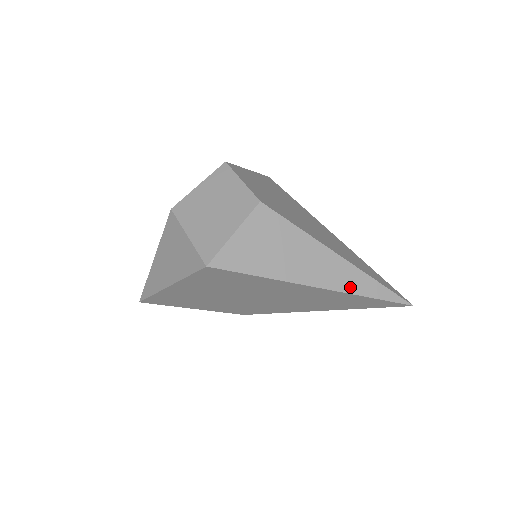
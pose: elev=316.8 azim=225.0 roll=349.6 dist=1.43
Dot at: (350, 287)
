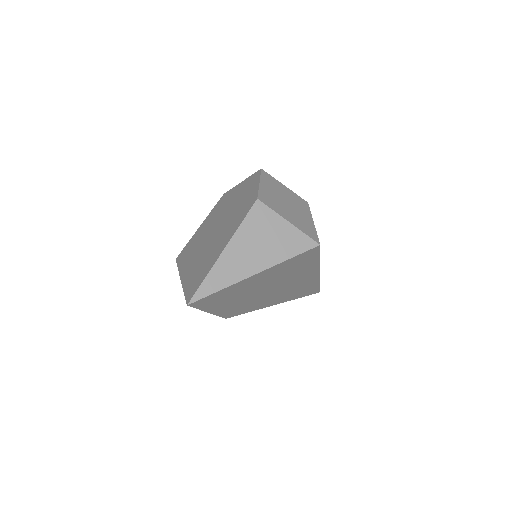
Dot at: occluded
